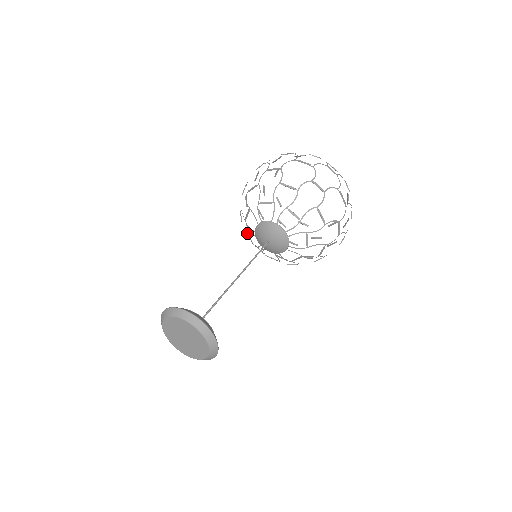
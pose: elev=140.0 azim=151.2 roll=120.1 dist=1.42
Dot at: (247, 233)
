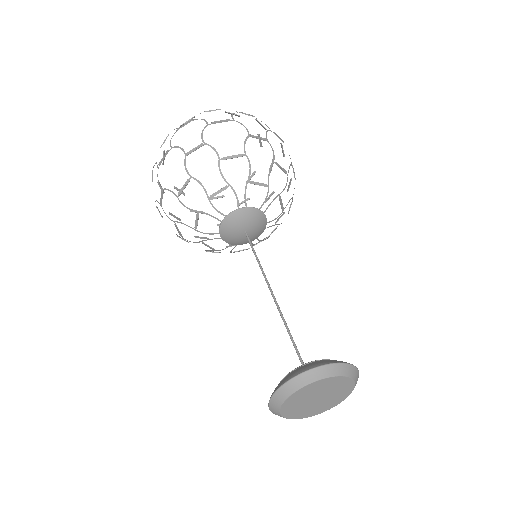
Dot at: (202, 242)
